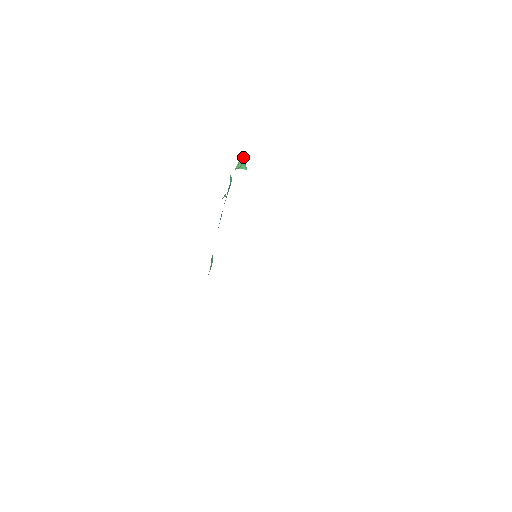
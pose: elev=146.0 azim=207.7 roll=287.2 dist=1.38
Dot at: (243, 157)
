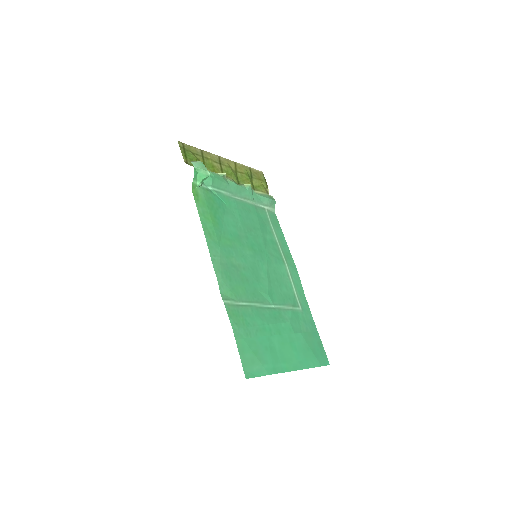
Dot at: (198, 168)
